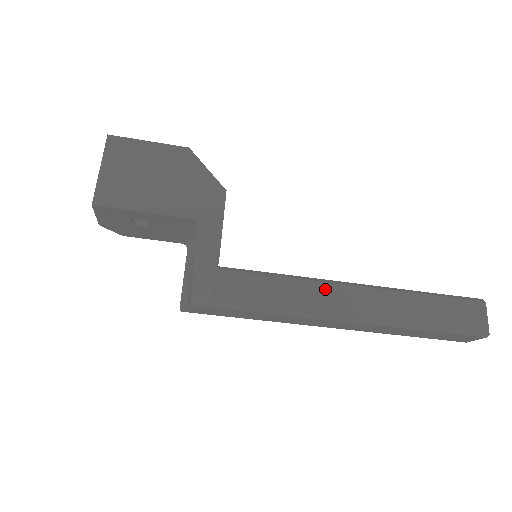
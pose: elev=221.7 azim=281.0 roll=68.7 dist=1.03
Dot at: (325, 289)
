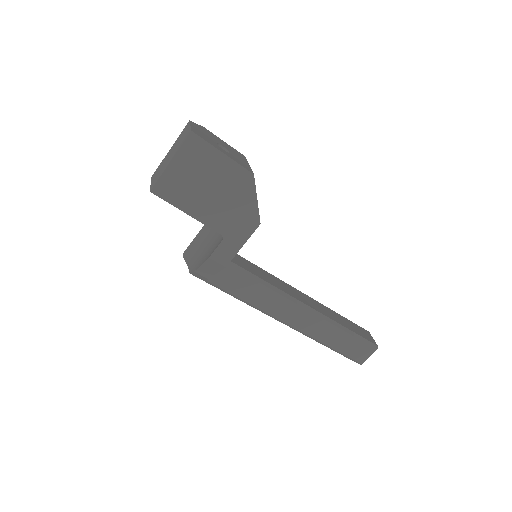
Dot at: (285, 303)
